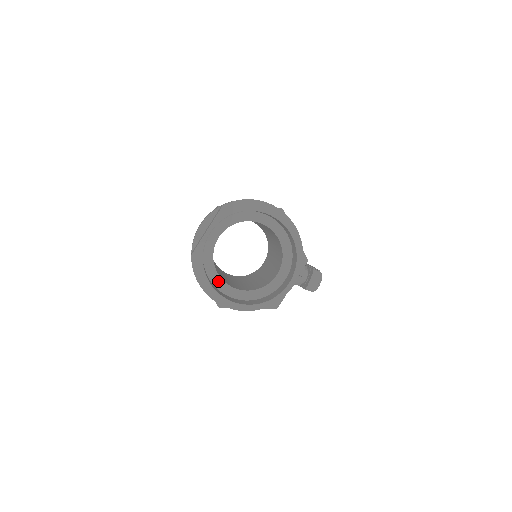
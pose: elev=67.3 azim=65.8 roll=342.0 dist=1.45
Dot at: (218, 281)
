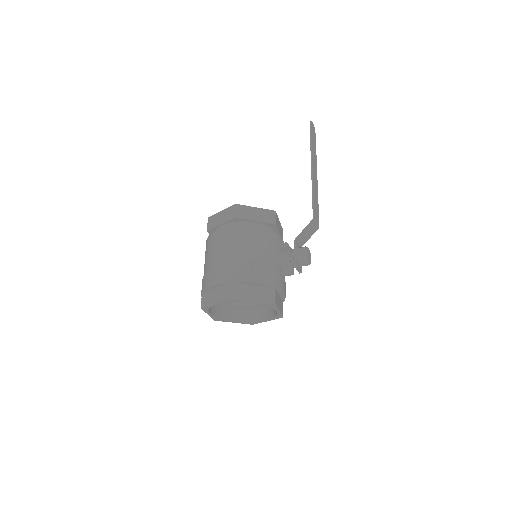
Dot at: (242, 308)
